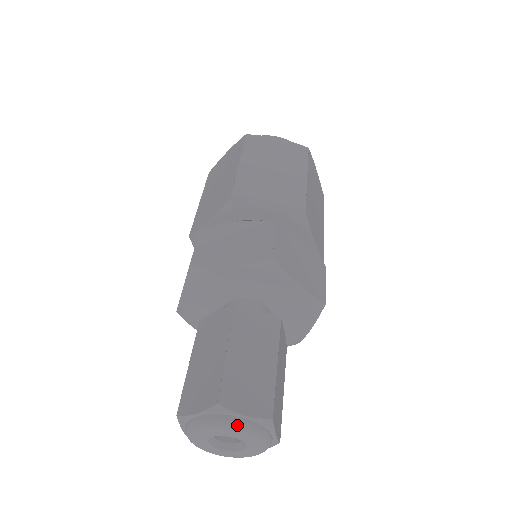
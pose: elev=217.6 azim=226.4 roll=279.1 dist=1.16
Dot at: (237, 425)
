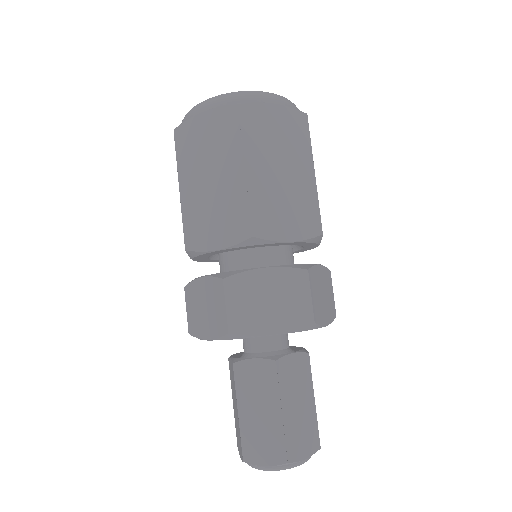
Dot at: (299, 465)
